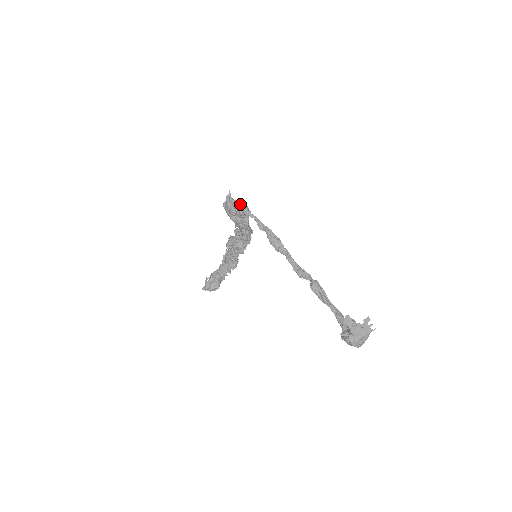
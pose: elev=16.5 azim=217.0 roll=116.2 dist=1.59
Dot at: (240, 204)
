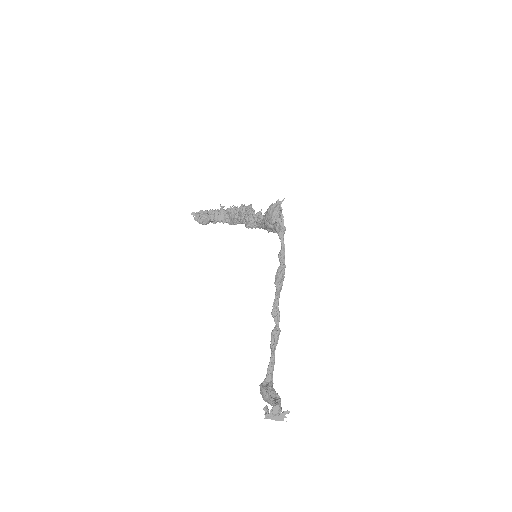
Dot at: (283, 224)
